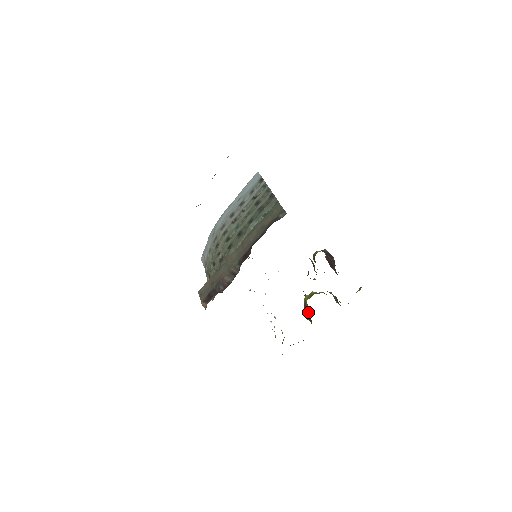
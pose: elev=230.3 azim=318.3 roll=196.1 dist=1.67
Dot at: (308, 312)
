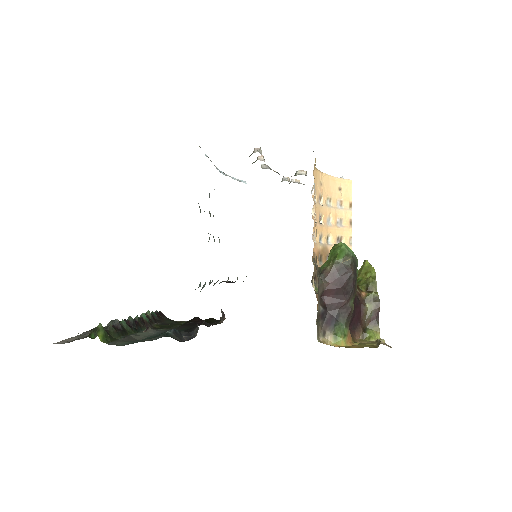
Dot at: occluded
